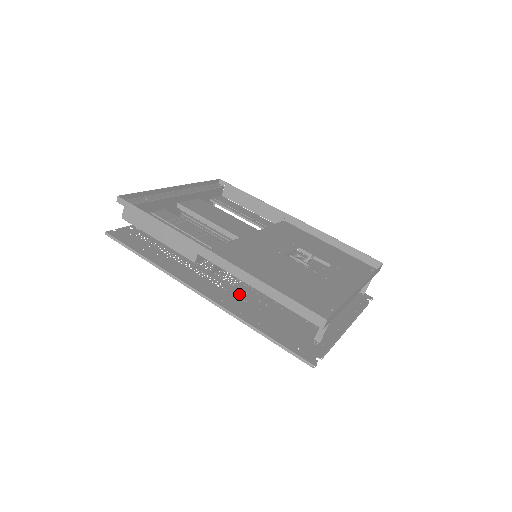
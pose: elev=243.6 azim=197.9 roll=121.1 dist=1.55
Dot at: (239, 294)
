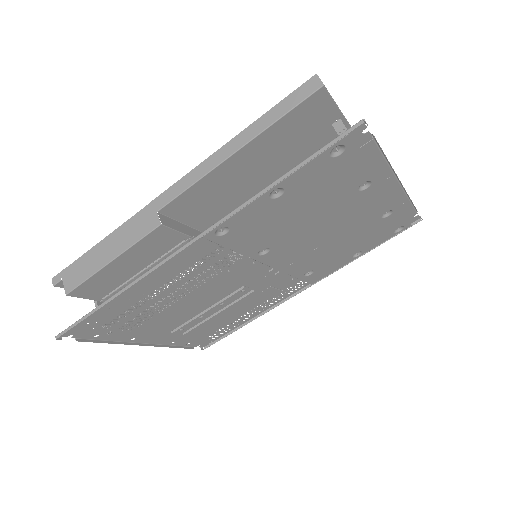
Dot at: (245, 235)
